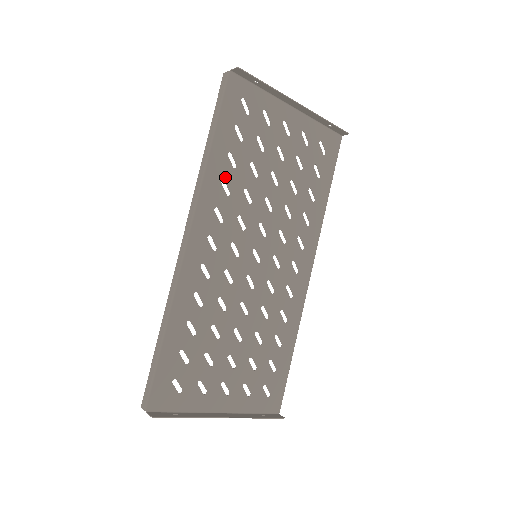
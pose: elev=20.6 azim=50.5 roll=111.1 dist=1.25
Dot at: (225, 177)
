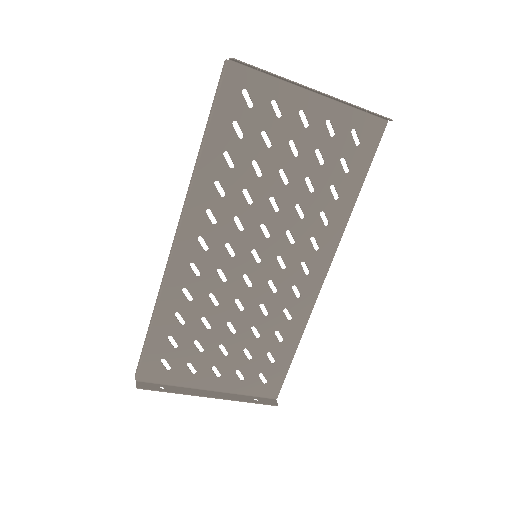
Dot at: (219, 178)
